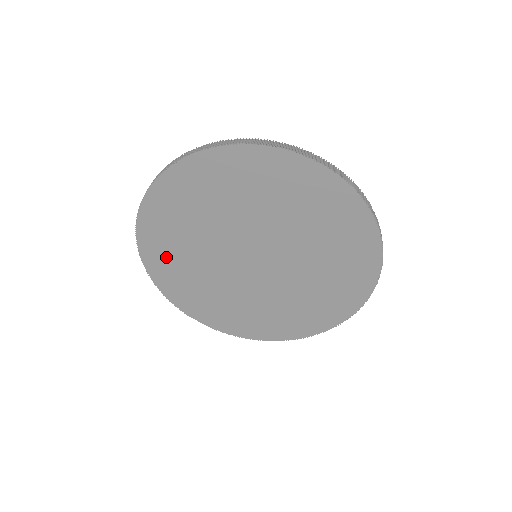
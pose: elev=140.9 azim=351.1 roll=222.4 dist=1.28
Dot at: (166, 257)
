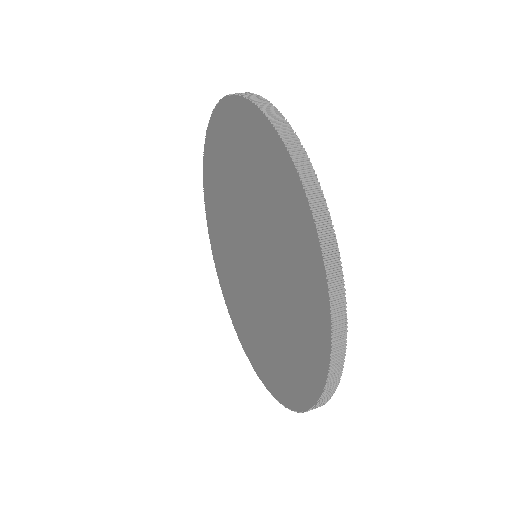
Dot at: (216, 237)
